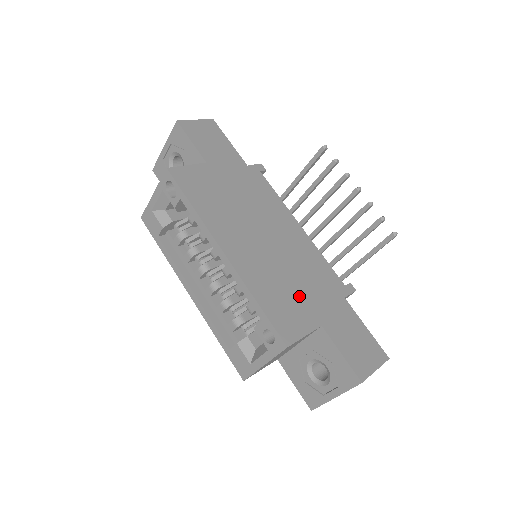
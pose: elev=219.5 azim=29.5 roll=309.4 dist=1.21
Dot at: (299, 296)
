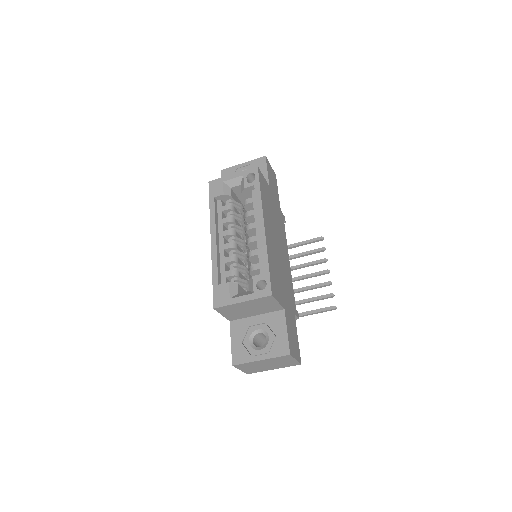
Dot at: (281, 285)
